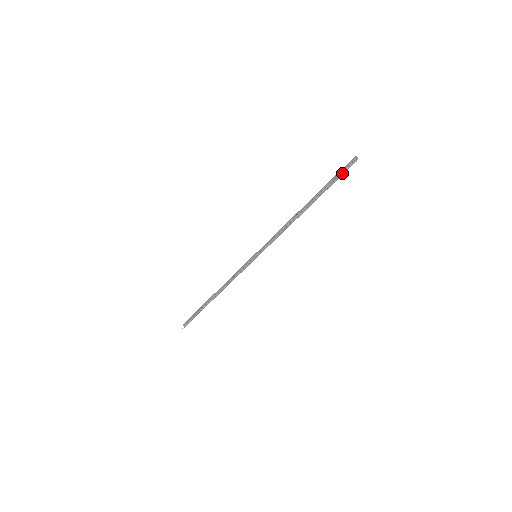
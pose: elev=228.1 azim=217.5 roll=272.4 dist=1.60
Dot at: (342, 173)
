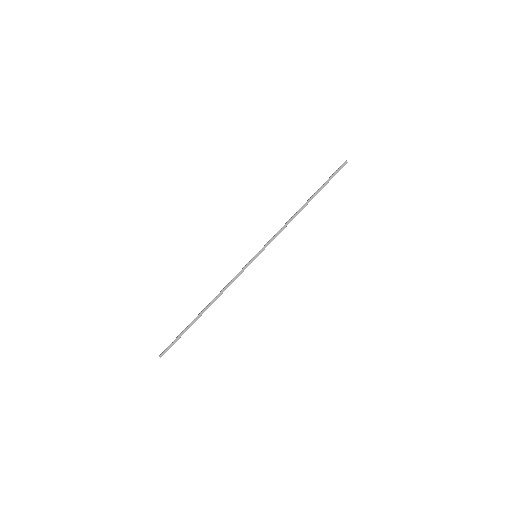
Dot at: (335, 174)
